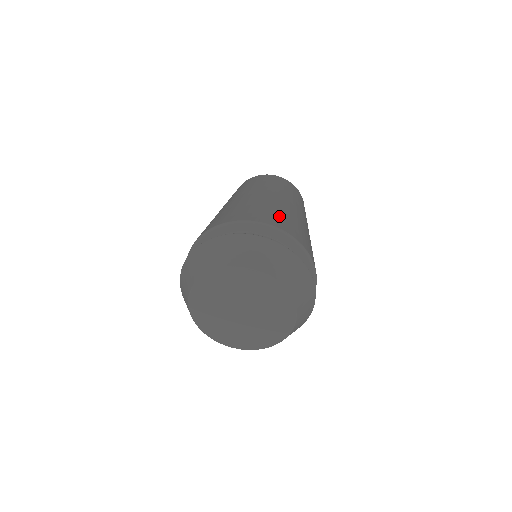
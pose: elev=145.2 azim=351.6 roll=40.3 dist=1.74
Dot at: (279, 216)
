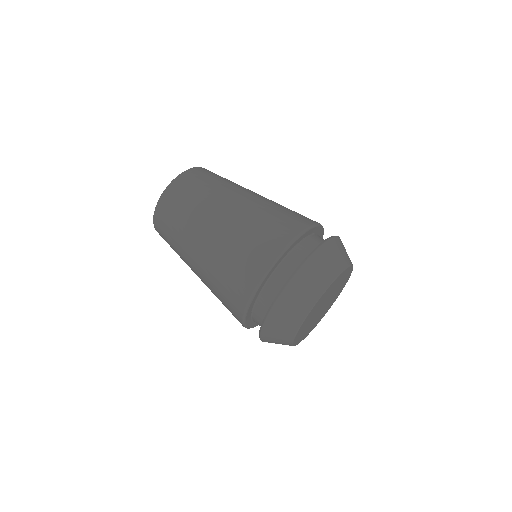
Dot at: occluded
